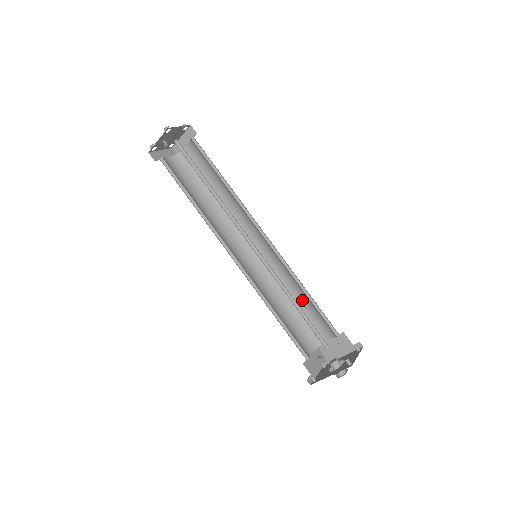
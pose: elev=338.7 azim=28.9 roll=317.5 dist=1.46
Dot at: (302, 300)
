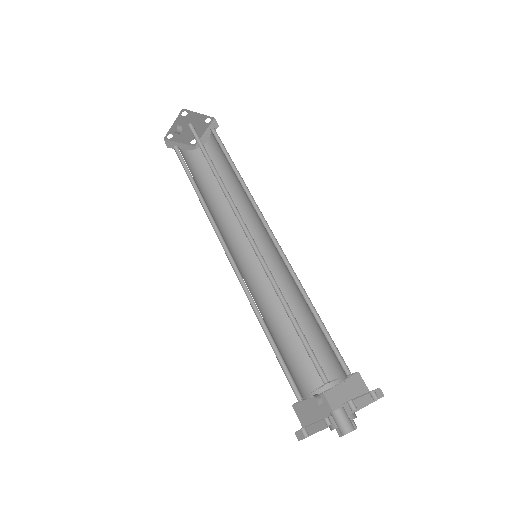
Dot at: (308, 322)
